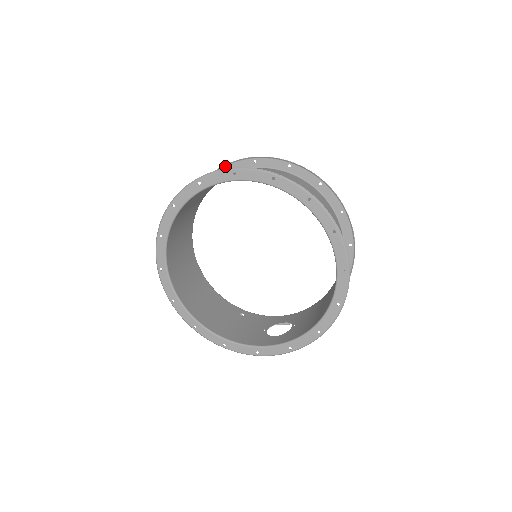
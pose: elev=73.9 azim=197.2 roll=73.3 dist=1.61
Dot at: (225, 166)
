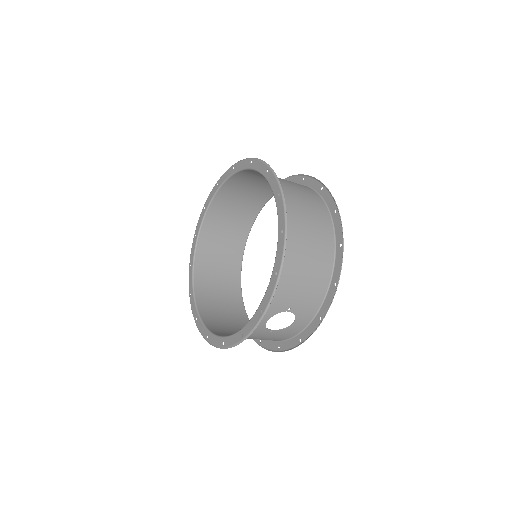
Dot at: occluded
